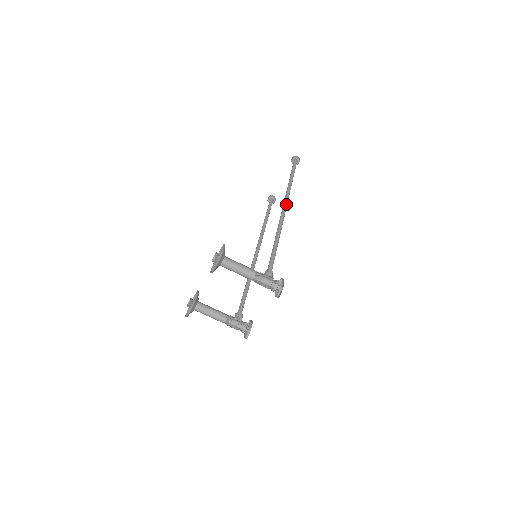
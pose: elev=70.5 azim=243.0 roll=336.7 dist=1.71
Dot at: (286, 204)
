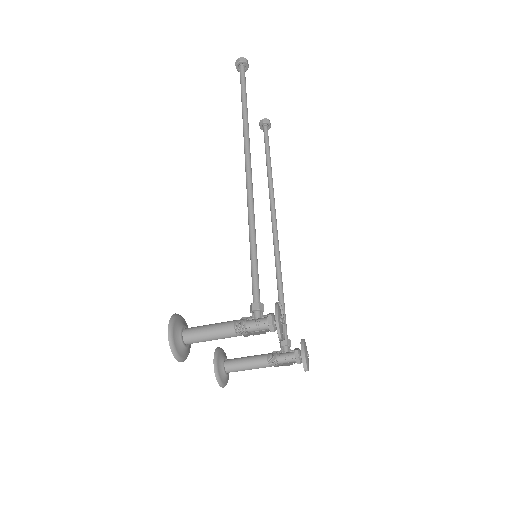
Dot at: (247, 158)
